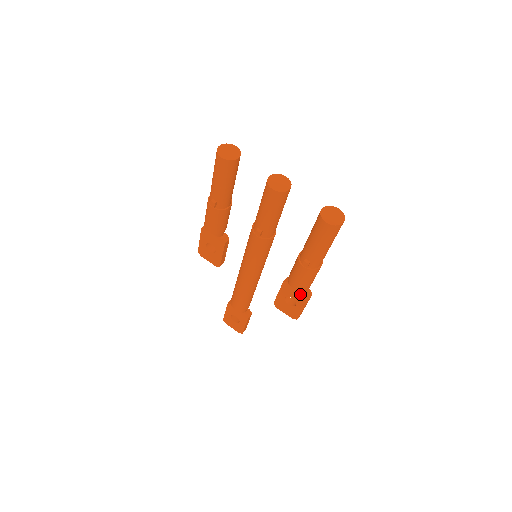
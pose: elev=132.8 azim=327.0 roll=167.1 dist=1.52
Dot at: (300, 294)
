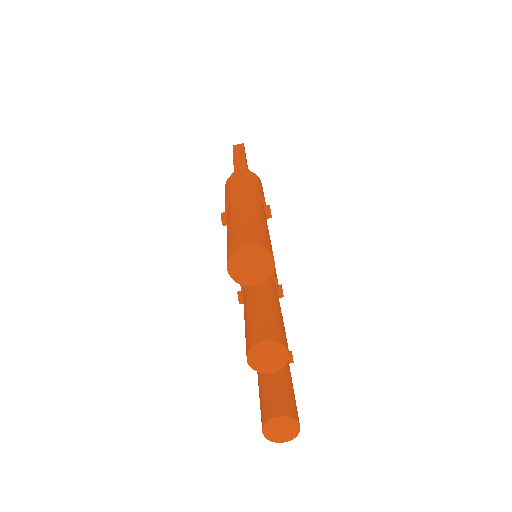
Dot at: occluded
